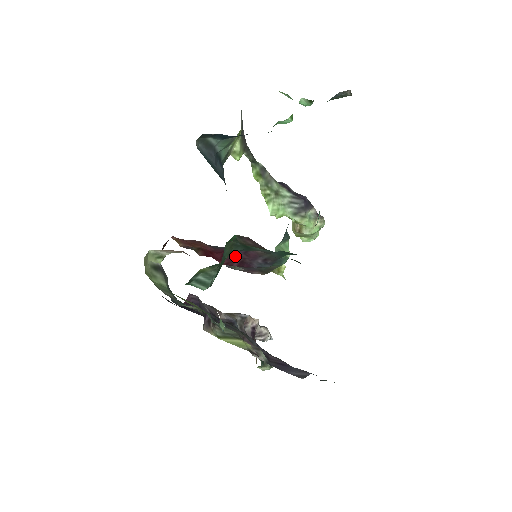
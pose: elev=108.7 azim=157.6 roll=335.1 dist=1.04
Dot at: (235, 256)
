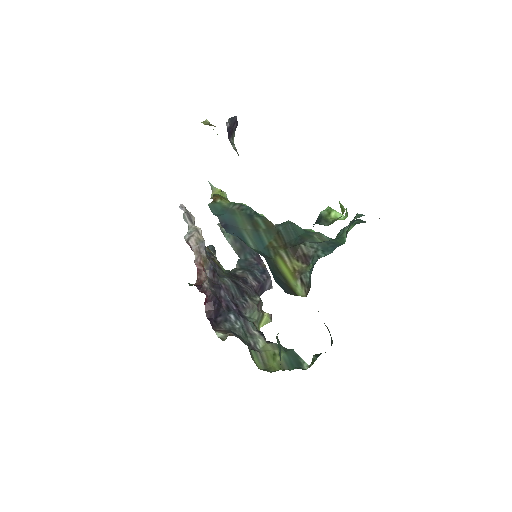
Dot at: occluded
